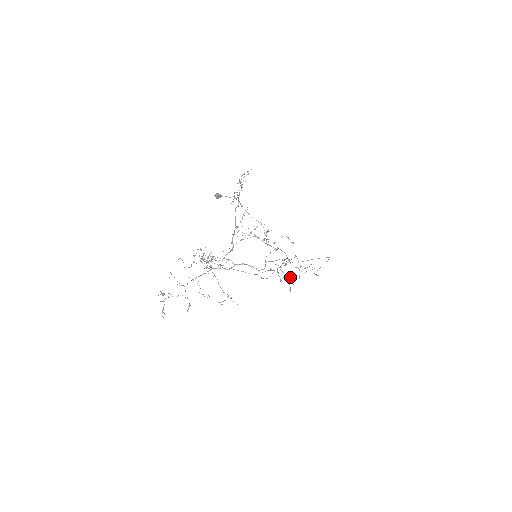
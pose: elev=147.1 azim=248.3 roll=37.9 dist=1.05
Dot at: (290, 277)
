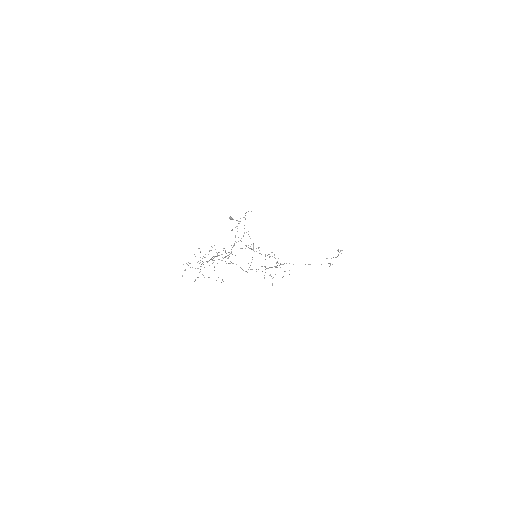
Dot at: occluded
